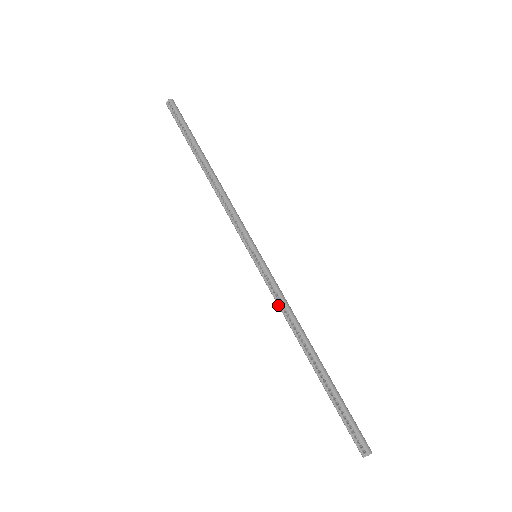
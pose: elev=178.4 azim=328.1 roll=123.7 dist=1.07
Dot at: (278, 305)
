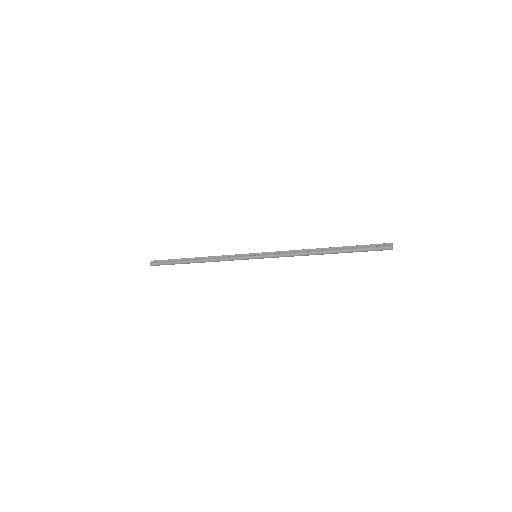
Dot at: (287, 254)
